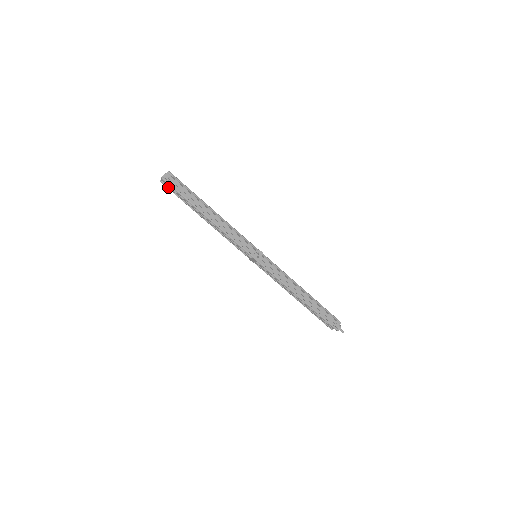
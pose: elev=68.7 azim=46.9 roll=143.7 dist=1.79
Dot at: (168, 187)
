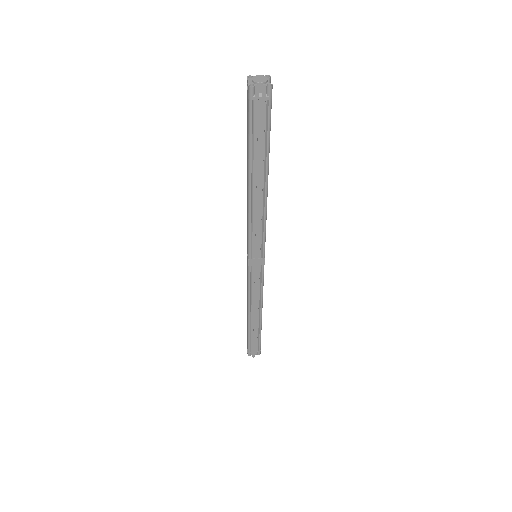
Dot at: (255, 105)
